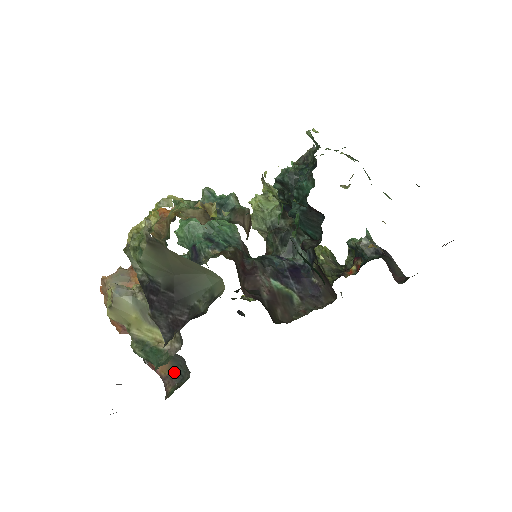
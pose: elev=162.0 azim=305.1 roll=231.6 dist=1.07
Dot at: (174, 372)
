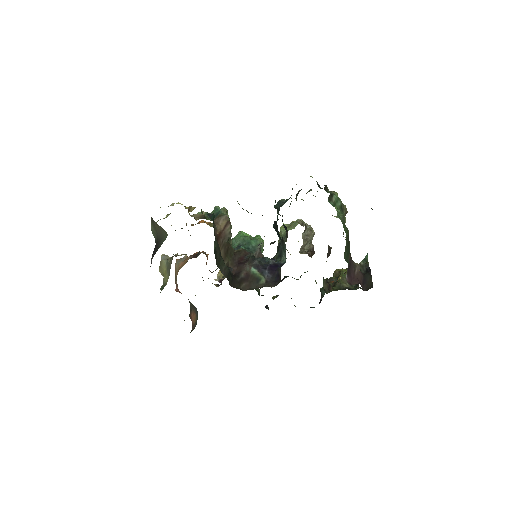
Dot at: (196, 321)
